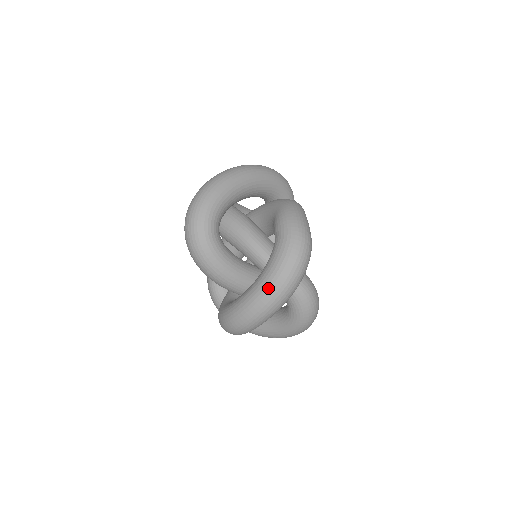
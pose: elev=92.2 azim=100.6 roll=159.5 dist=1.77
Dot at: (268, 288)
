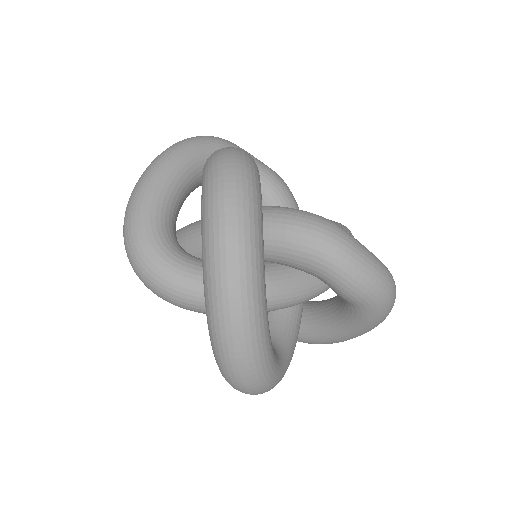
Dot at: occluded
